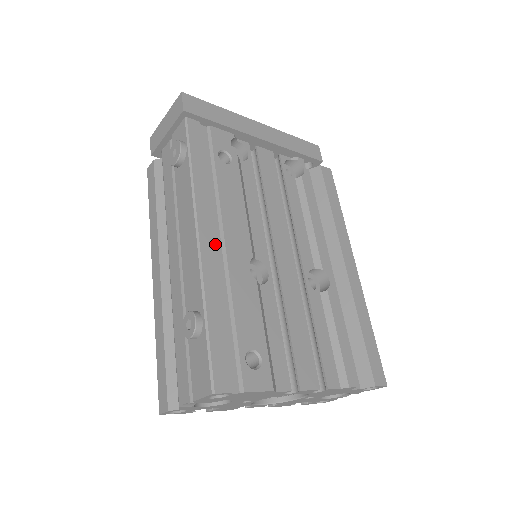
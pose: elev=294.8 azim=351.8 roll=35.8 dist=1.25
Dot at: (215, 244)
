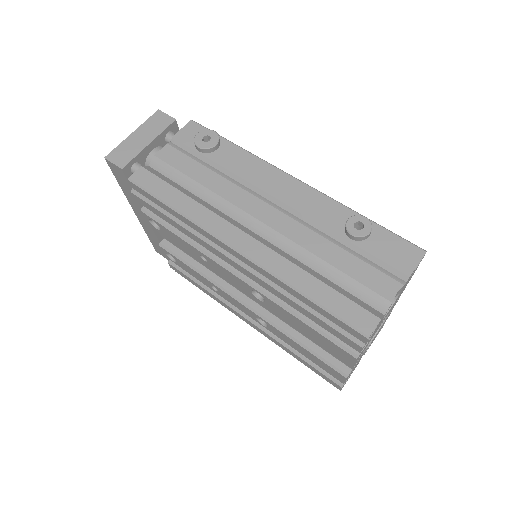
Dot at: occluded
